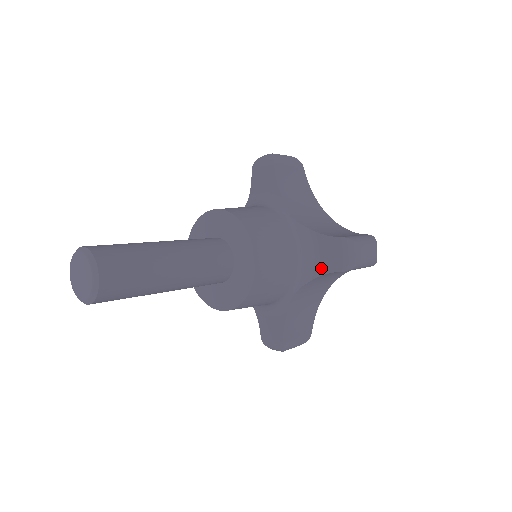
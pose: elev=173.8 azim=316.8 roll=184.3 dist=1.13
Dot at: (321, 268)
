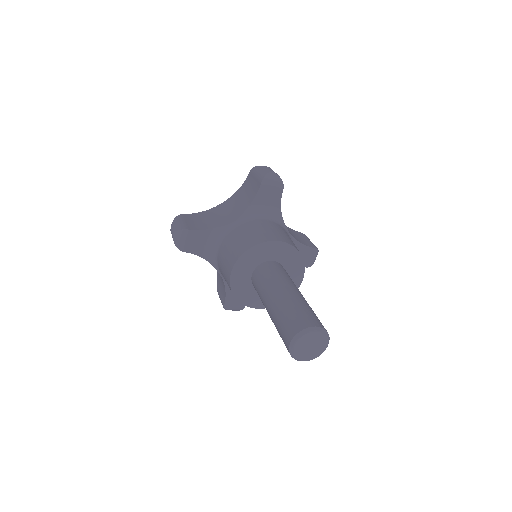
Dot at: occluded
